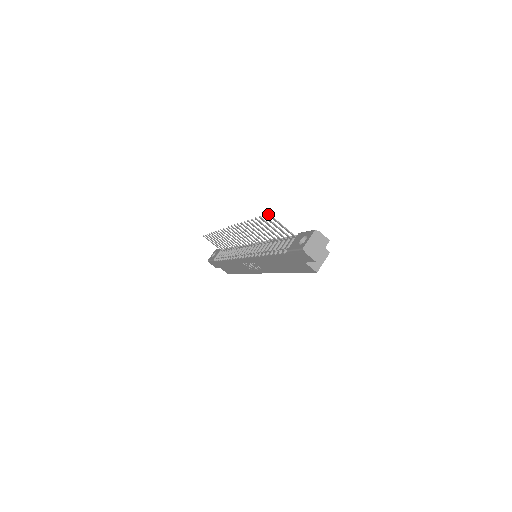
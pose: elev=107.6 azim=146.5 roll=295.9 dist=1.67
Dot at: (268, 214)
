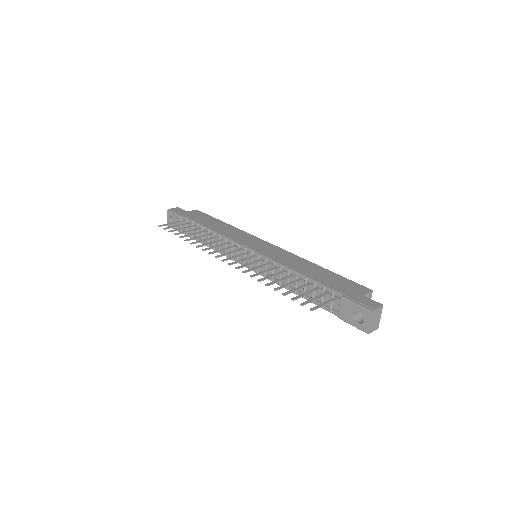
Dot at: occluded
